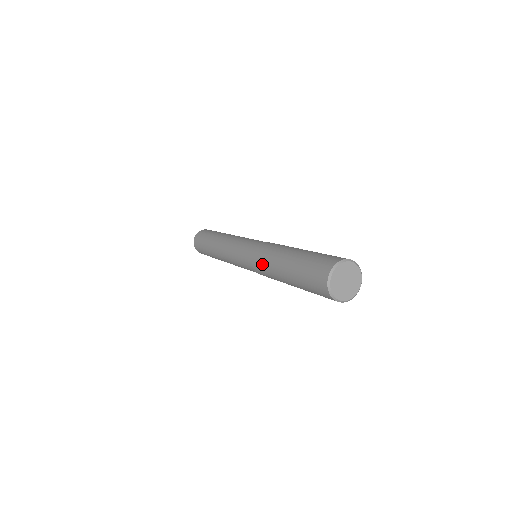
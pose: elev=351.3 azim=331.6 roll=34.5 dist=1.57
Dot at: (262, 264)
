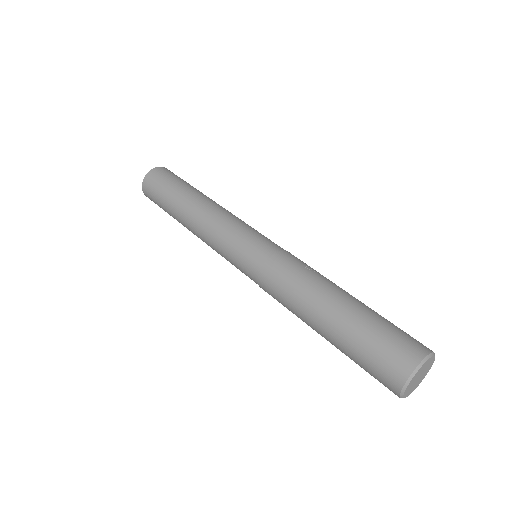
Dot at: occluded
